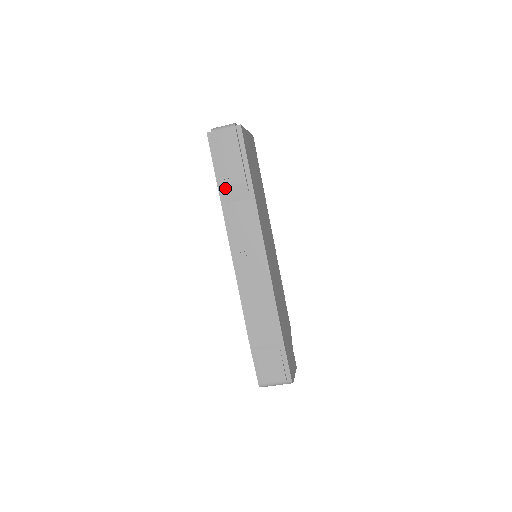
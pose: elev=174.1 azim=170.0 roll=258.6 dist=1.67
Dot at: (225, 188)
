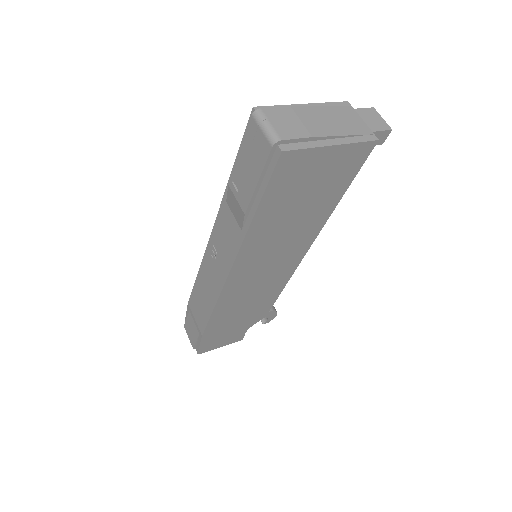
Dot at: (230, 190)
